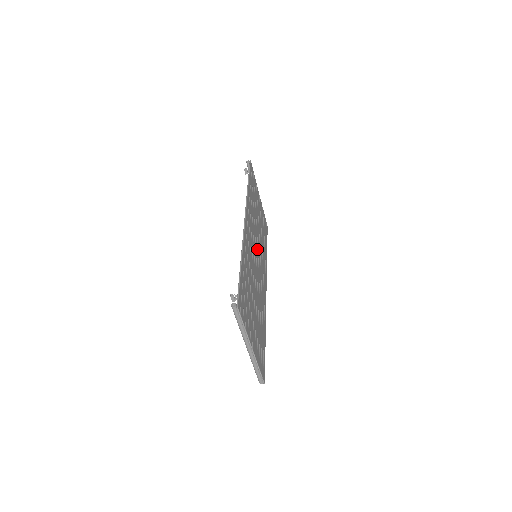
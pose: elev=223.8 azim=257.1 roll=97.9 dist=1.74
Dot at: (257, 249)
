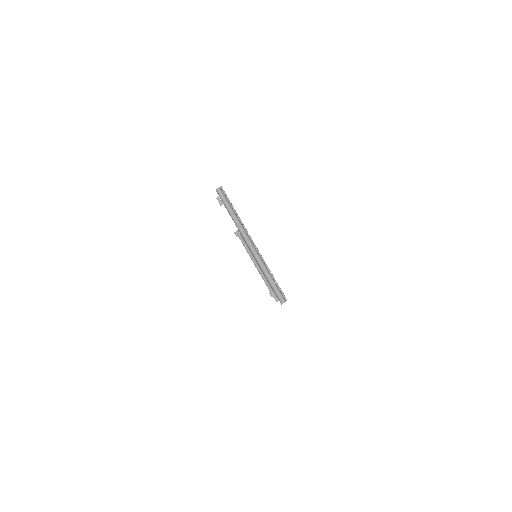
Dot at: occluded
